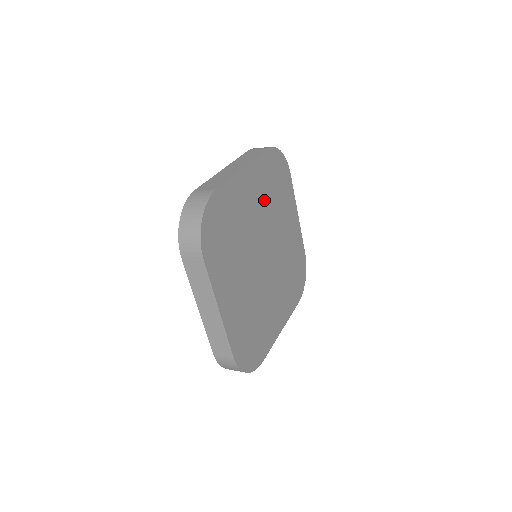
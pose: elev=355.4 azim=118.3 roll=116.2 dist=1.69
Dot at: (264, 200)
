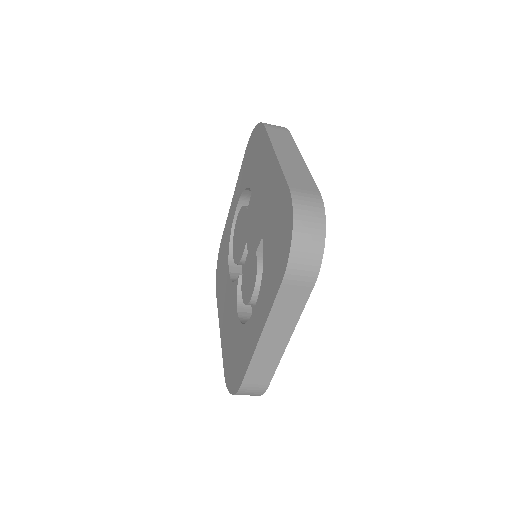
Dot at: occluded
